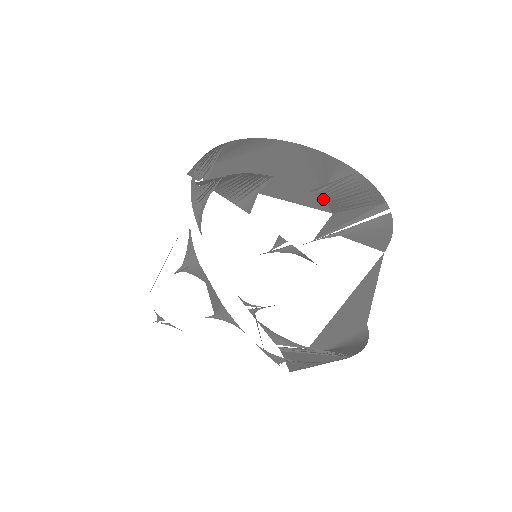
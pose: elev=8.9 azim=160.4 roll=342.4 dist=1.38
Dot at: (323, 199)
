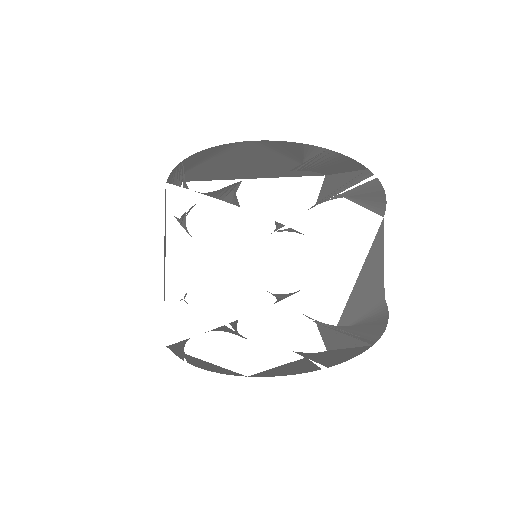
Dot at: (308, 170)
